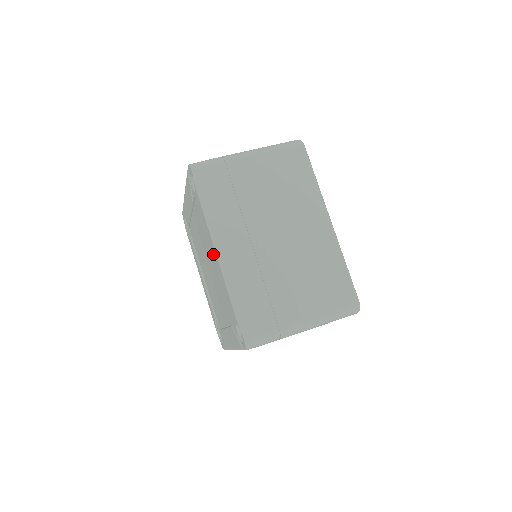
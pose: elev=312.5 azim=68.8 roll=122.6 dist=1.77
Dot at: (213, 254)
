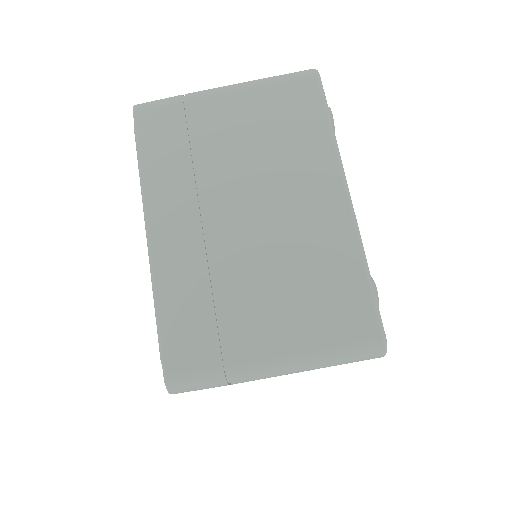
Dot at: occluded
